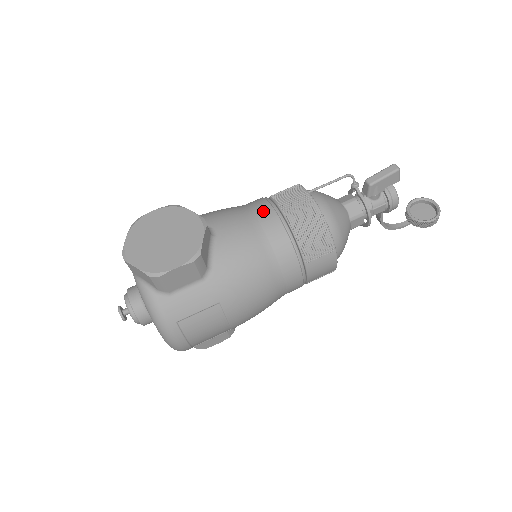
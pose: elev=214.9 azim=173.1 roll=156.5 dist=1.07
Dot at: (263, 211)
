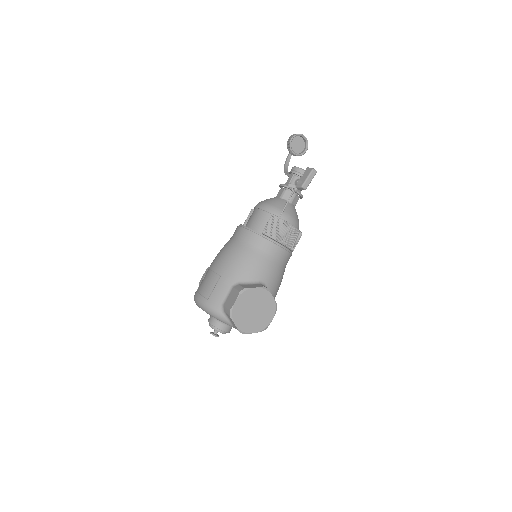
Dot at: (272, 250)
